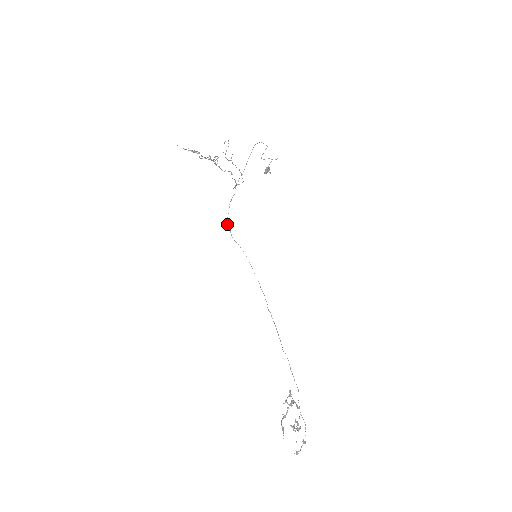
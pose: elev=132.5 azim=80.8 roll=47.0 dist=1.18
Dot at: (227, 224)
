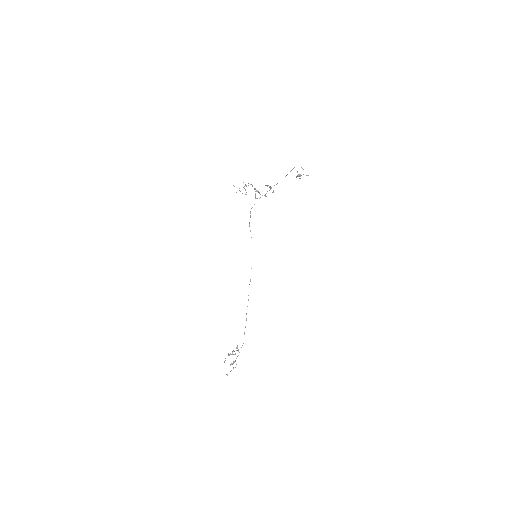
Dot at: (250, 212)
